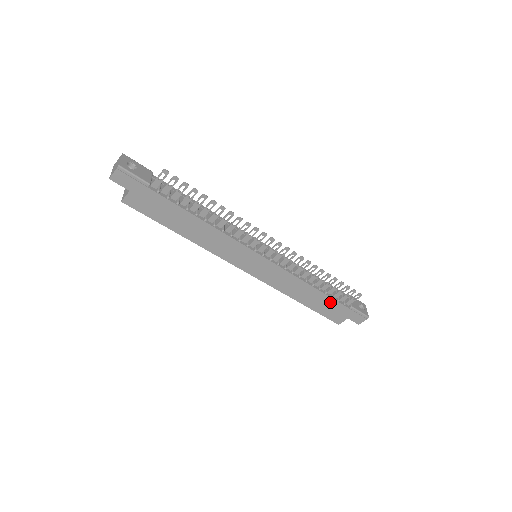
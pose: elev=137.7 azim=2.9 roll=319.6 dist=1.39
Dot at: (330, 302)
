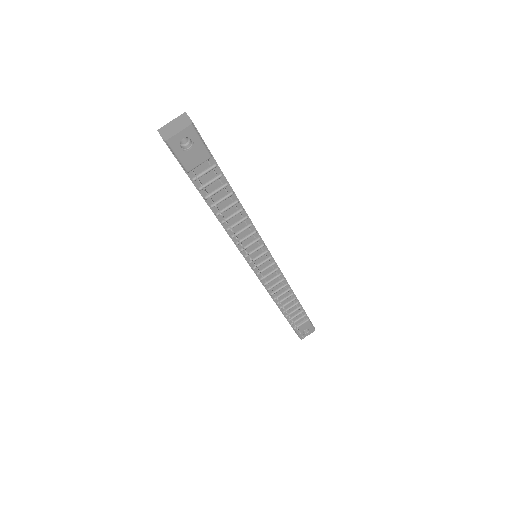
Dot at: occluded
